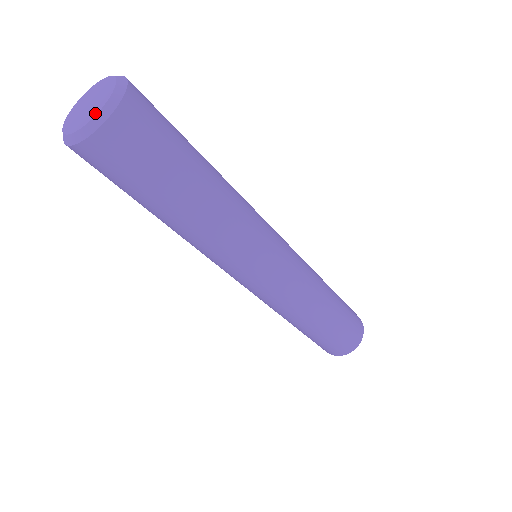
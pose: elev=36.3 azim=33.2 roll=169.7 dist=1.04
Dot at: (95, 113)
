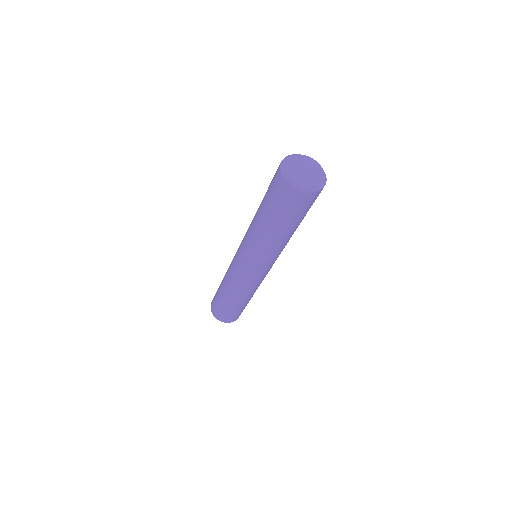
Dot at: (320, 181)
